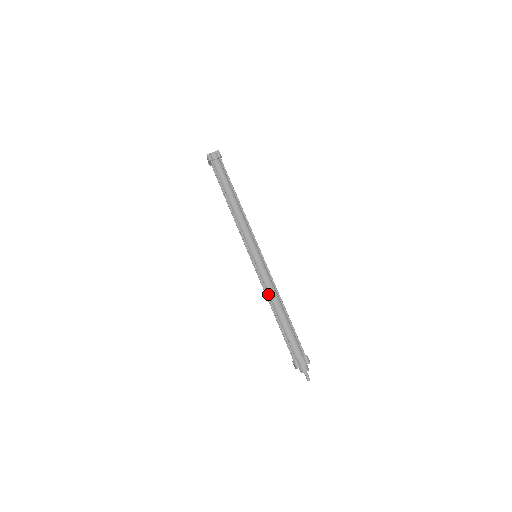
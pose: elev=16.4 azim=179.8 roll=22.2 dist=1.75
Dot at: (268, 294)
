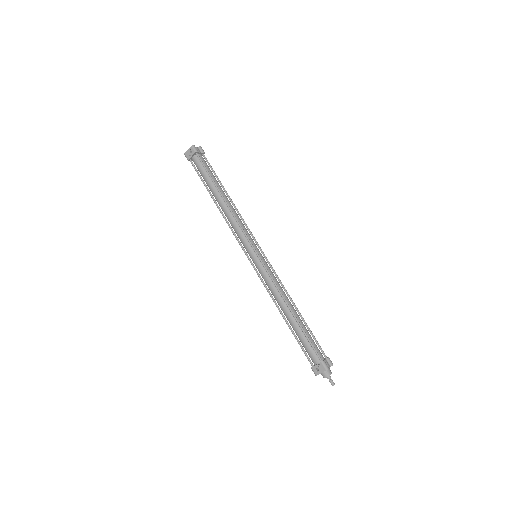
Dot at: (281, 293)
